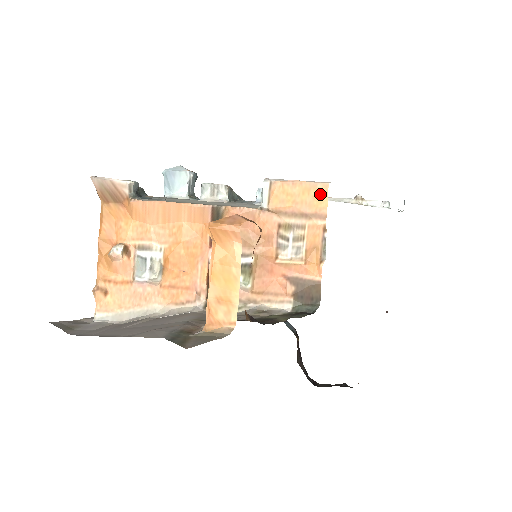
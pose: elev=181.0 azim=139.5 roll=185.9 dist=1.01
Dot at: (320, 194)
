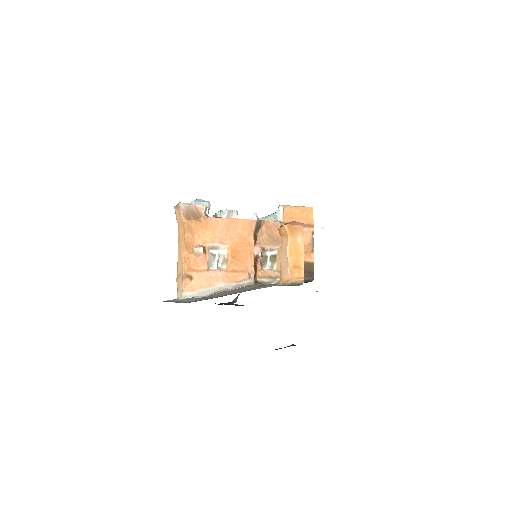
Dot at: (309, 213)
